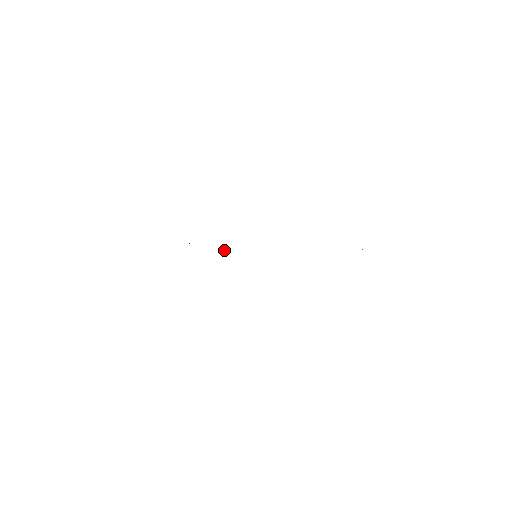
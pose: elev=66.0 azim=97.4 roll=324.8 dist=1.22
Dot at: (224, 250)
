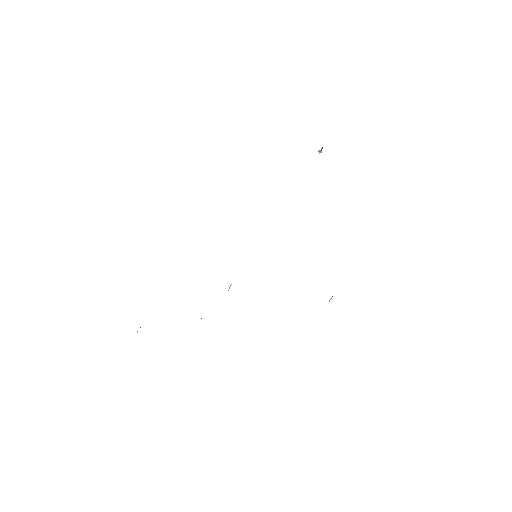
Dot at: (230, 286)
